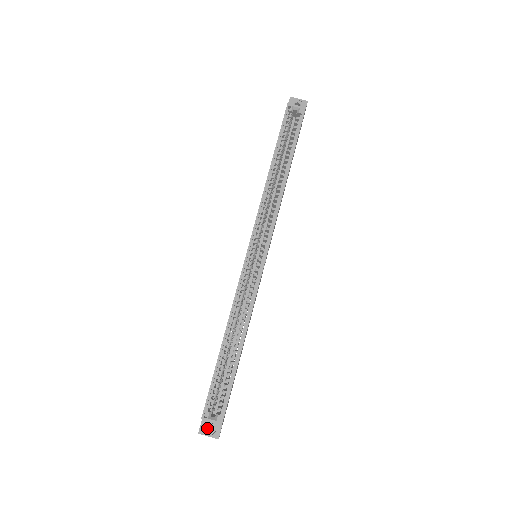
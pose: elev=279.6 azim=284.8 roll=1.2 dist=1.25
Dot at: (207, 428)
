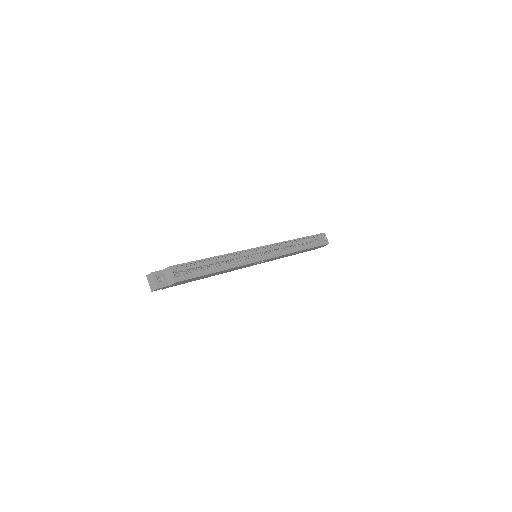
Dot at: (159, 277)
